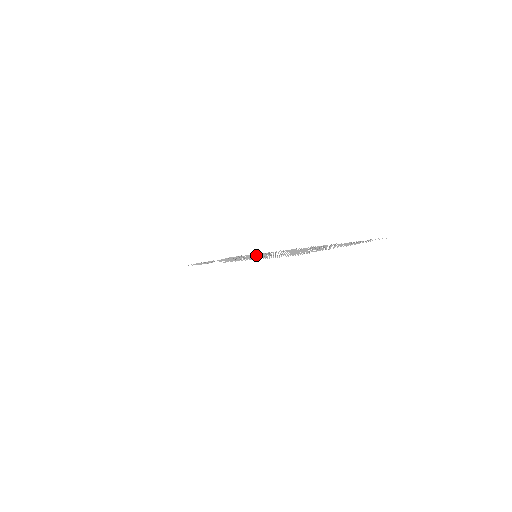
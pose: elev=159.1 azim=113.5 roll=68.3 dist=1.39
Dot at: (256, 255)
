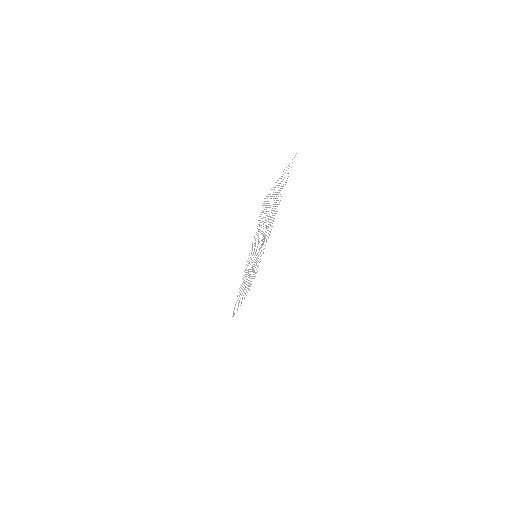
Dot at: (255, 254)
